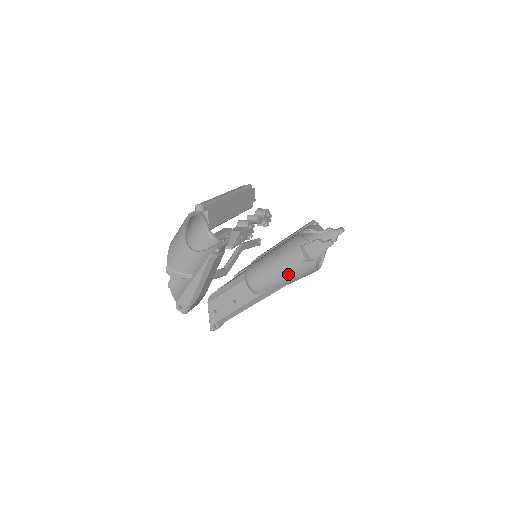
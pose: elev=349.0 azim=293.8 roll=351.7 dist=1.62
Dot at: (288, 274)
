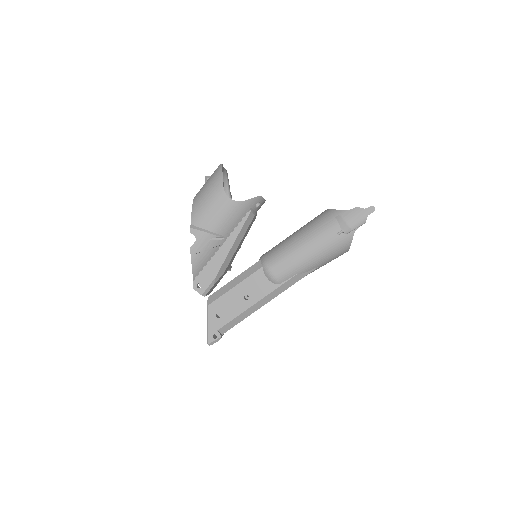
Dot at: (320, 252)
